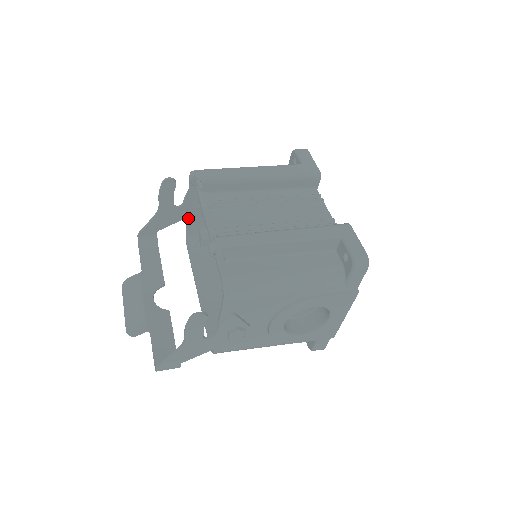
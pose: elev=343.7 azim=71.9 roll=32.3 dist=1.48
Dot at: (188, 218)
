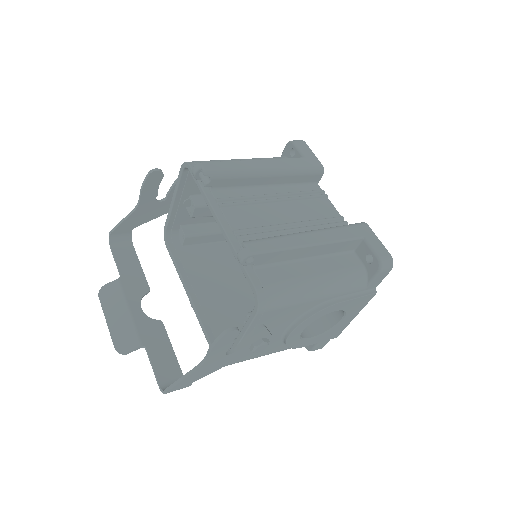
Dot at: (171, 214)
